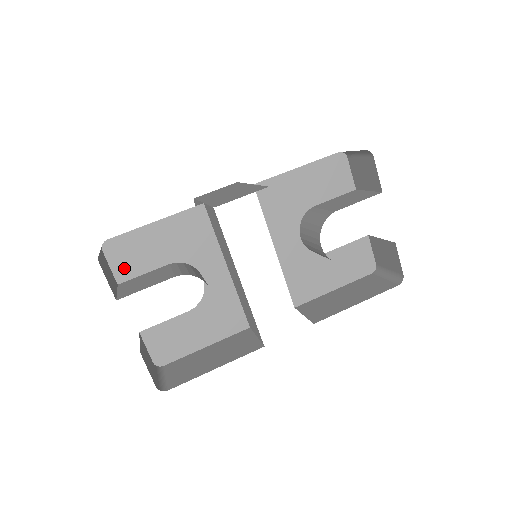
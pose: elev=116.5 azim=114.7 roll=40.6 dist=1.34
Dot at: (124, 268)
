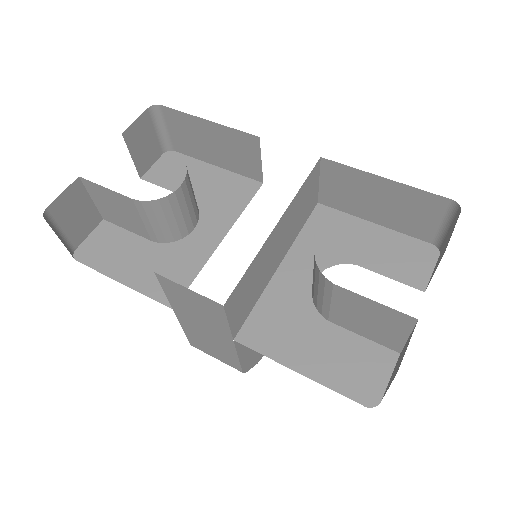
Dot at: (159, 174)
